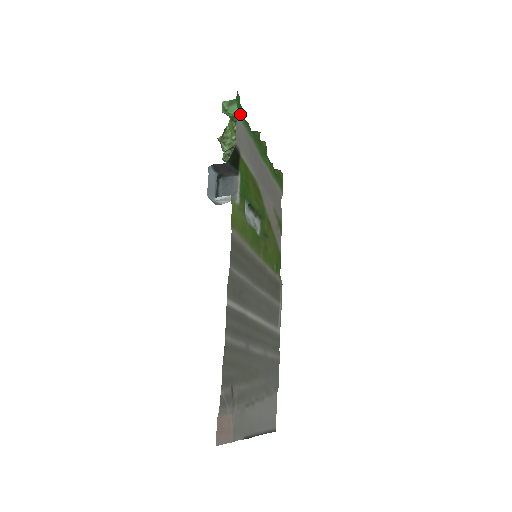
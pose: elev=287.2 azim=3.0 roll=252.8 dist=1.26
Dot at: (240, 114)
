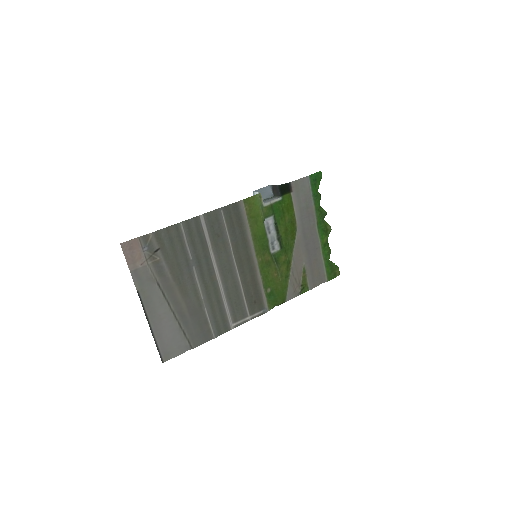
Dot at: (312, 181)
